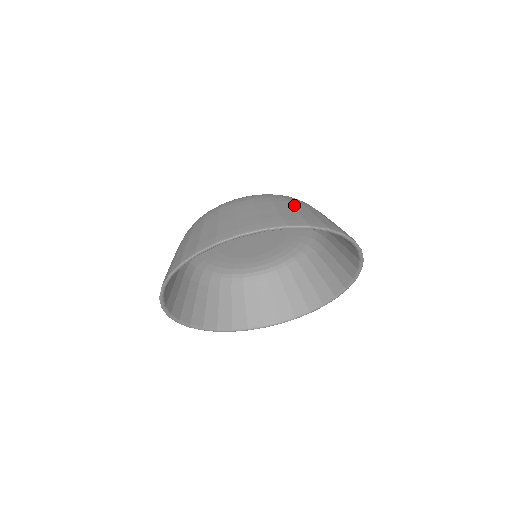
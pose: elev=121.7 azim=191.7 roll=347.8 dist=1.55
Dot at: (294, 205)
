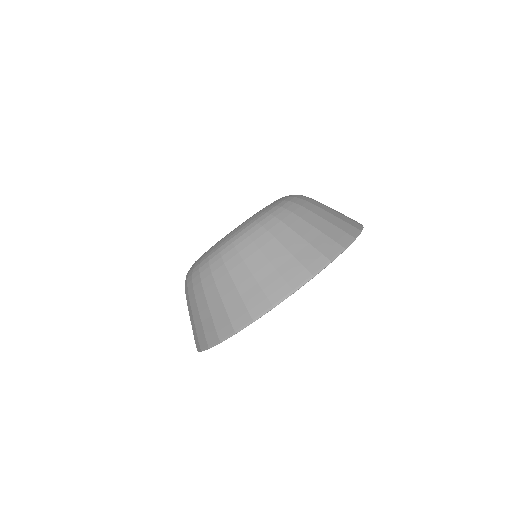
Dot at: (297, 230)
